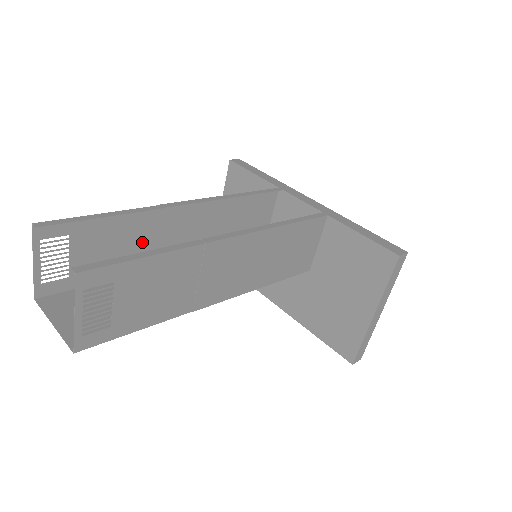
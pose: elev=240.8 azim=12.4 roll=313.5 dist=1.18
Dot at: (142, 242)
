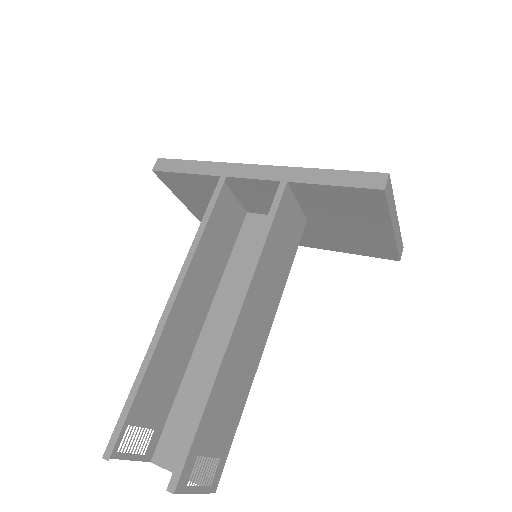
Dot at: (171, 354)
